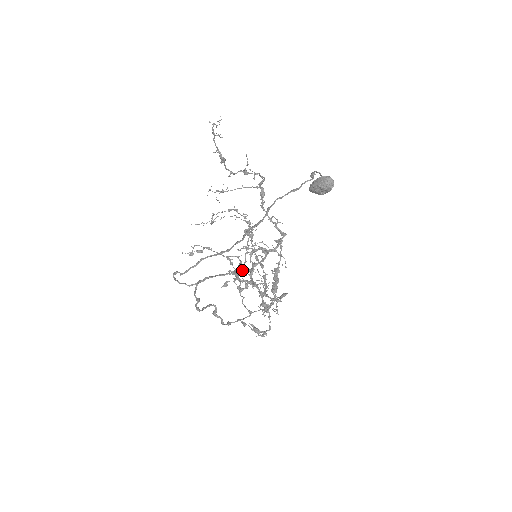
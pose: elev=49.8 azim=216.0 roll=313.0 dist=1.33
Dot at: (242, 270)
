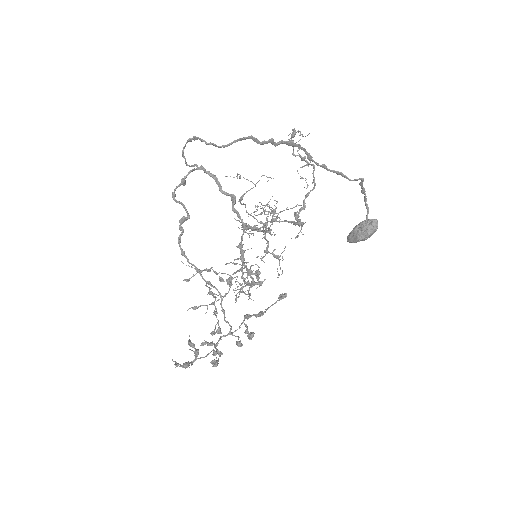
Dot at: (226, 294)
